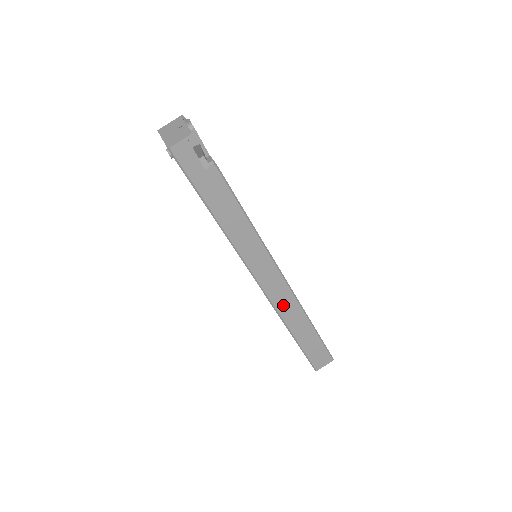
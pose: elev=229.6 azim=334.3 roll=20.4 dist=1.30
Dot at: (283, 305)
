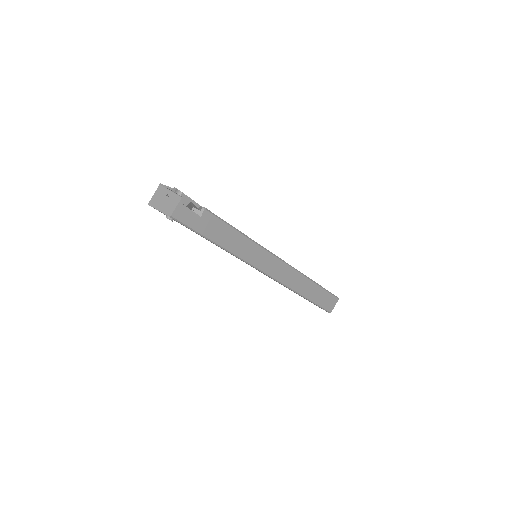
Dot at: (290, 280)
